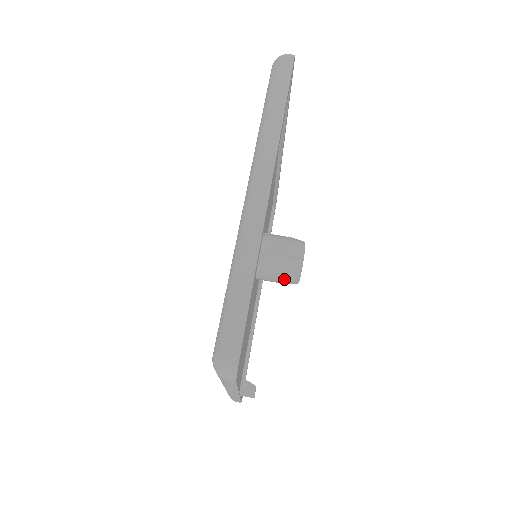
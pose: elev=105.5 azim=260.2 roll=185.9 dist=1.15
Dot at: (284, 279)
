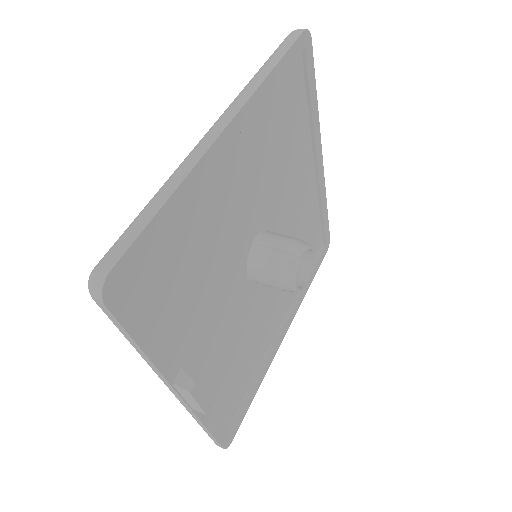
Dot at: (277, 281)
